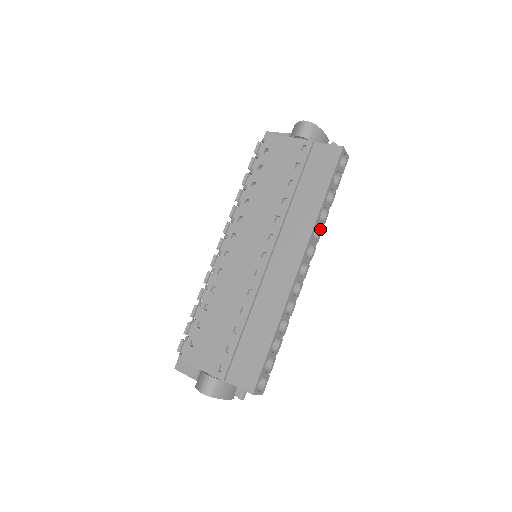
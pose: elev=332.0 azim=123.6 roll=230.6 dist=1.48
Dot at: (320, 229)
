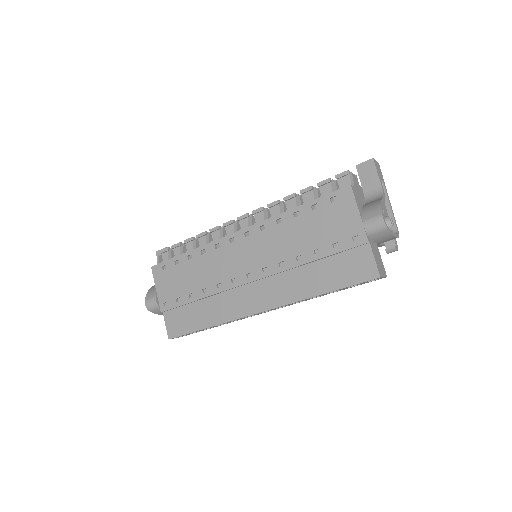
Dot at: (306, 300)
